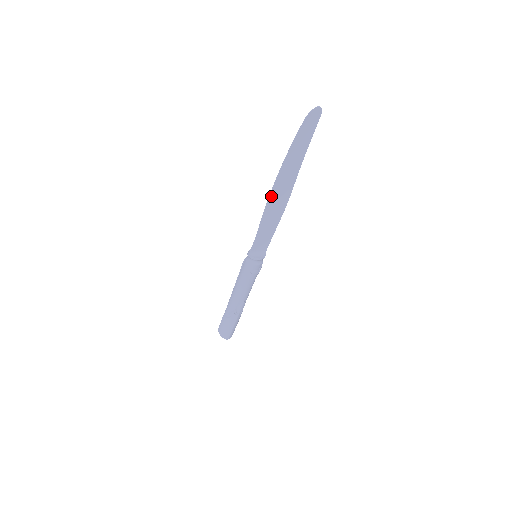
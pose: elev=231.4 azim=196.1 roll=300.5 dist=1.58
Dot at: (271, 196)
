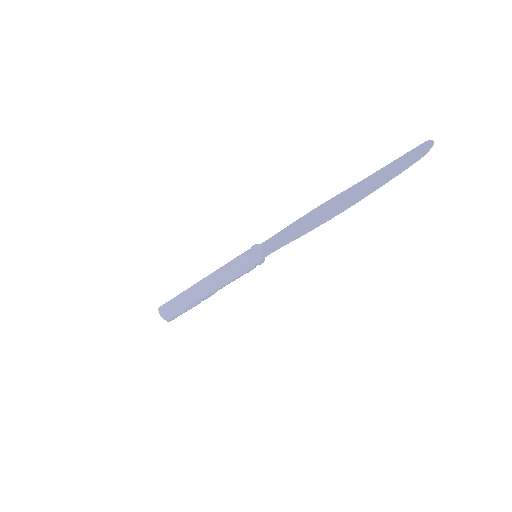
Dot at: (328, 219)
